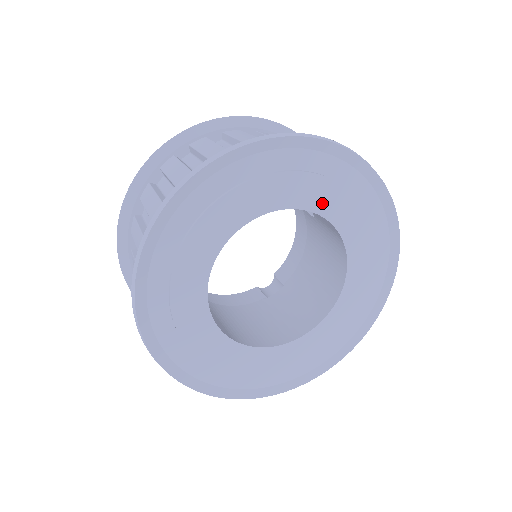
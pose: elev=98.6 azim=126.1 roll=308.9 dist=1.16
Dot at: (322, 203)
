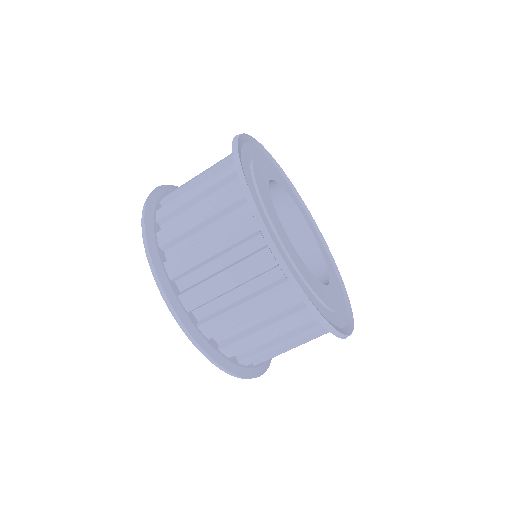
Dot at: (278, 179)
